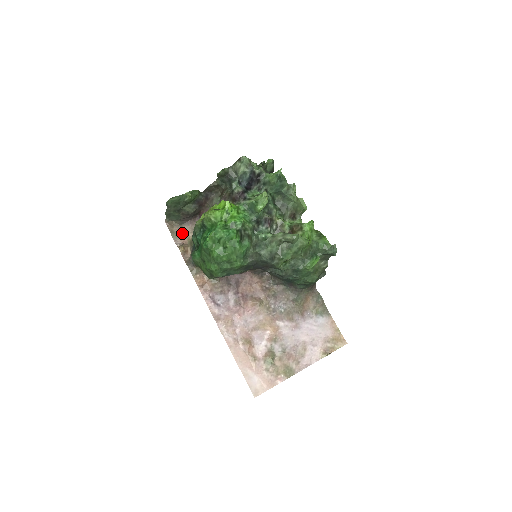
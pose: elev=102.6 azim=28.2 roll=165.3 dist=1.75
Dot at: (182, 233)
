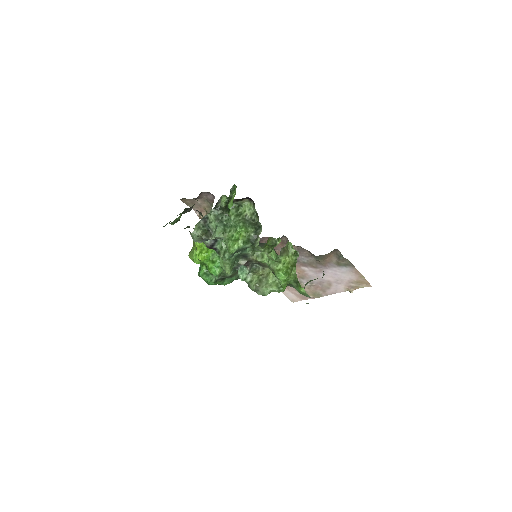
Dot at: (196, 204)
